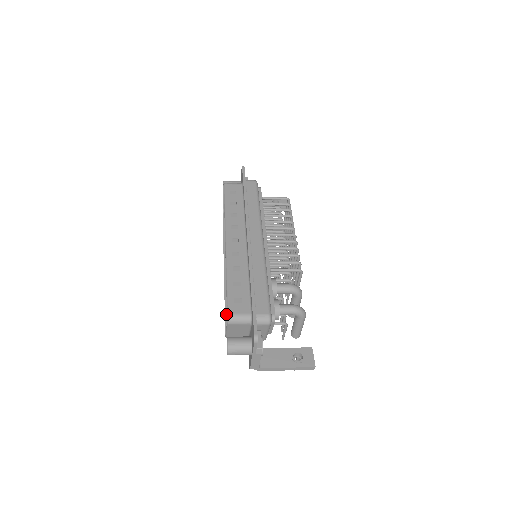
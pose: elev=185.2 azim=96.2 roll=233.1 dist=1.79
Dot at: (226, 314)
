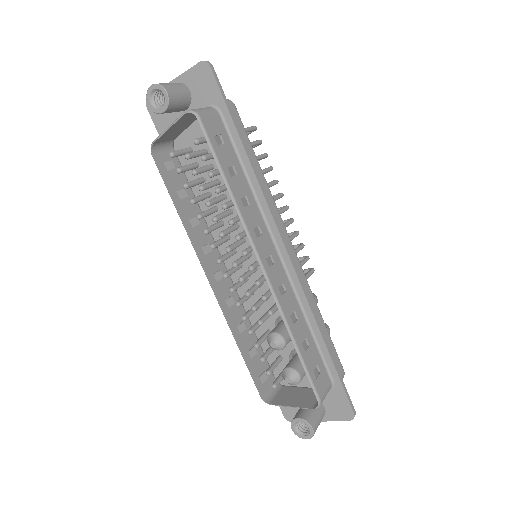
Dot at: (249, 367)
